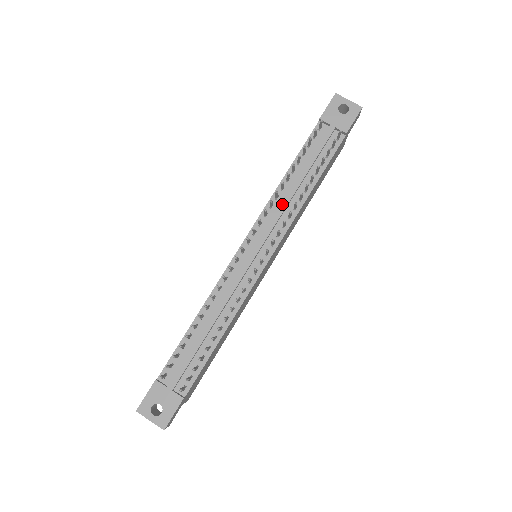
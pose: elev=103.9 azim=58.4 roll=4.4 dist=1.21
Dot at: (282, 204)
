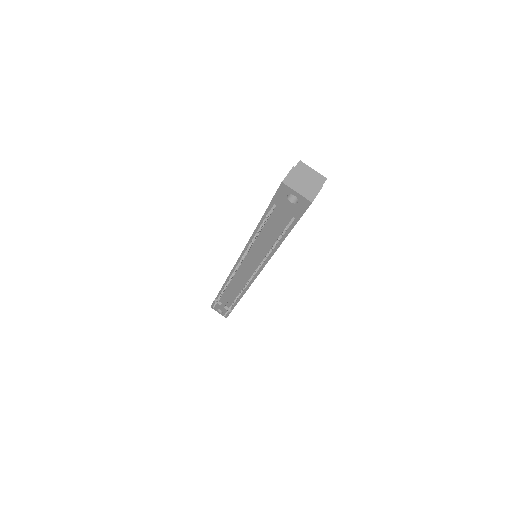
Dot at: (256, 252)
